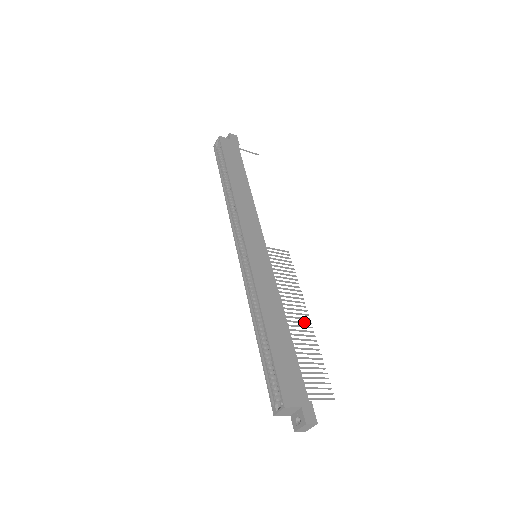
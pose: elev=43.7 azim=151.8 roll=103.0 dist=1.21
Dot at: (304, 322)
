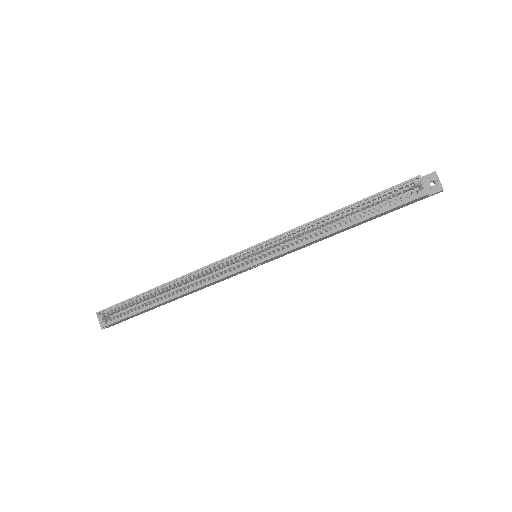
Dot at: occluded
